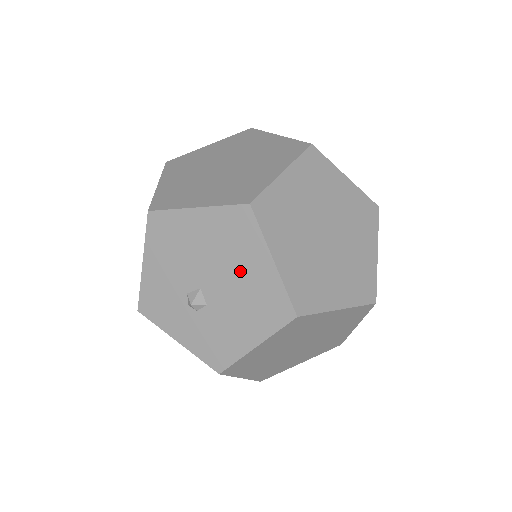
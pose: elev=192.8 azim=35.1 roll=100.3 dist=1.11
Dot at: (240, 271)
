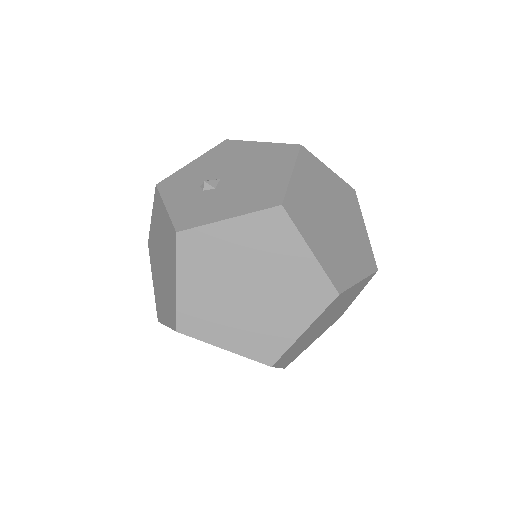
Dot at: (261, 174)
